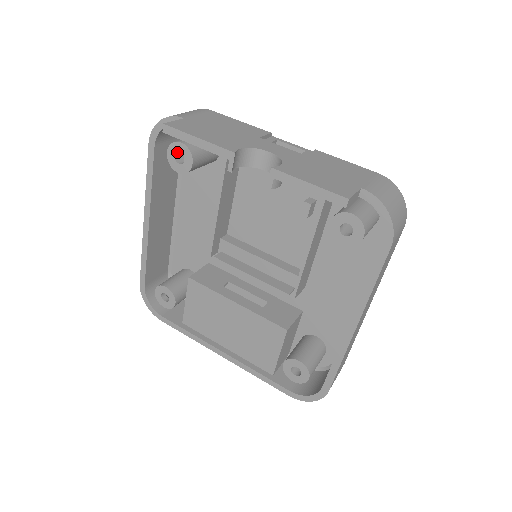
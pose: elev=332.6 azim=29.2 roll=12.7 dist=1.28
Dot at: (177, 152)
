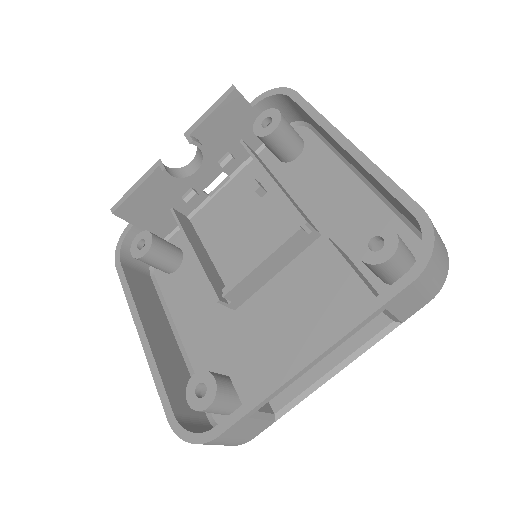
Dot at: (138, 246)
